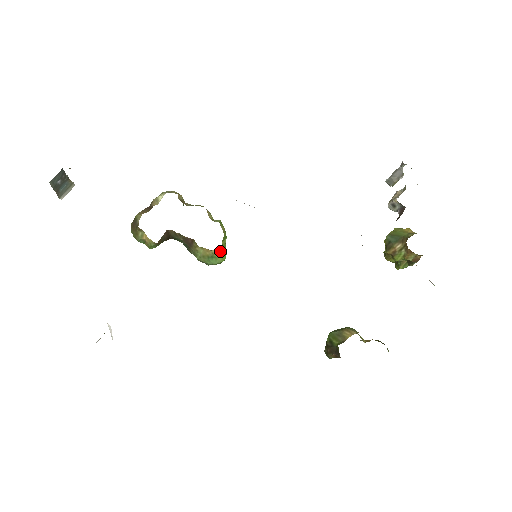
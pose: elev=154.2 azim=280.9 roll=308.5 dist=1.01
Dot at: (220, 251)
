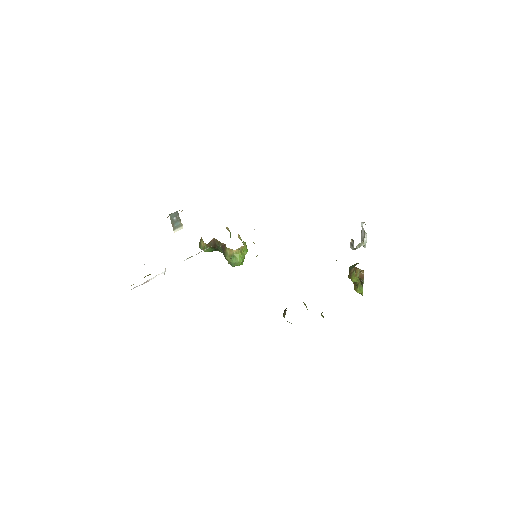
Dot at: (238, 253)
